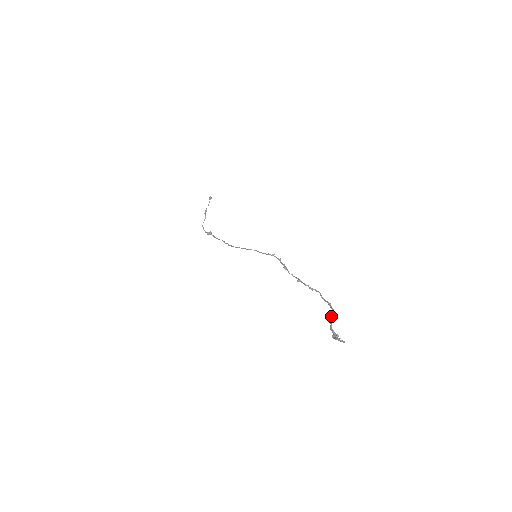
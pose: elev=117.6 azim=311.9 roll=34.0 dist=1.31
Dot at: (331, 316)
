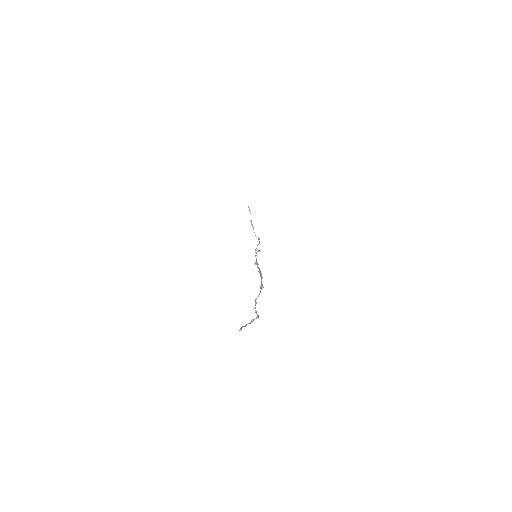
Dot at: occluded
